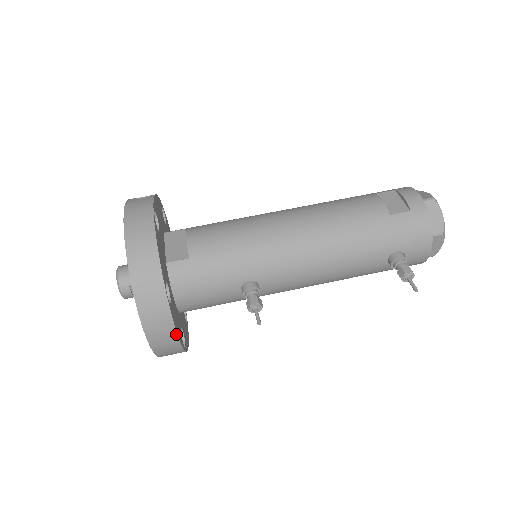
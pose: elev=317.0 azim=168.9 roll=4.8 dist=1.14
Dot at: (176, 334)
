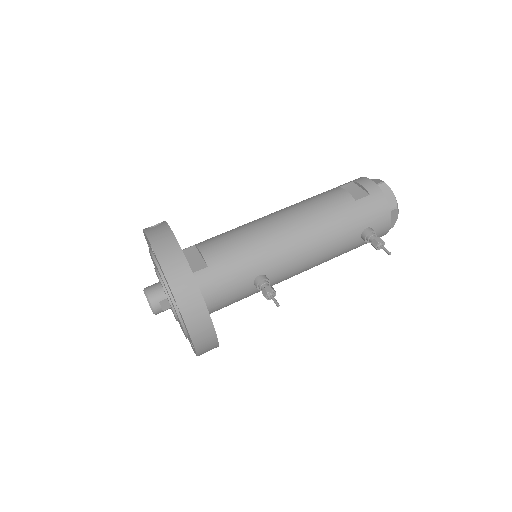
Dot at: (214, 329)
